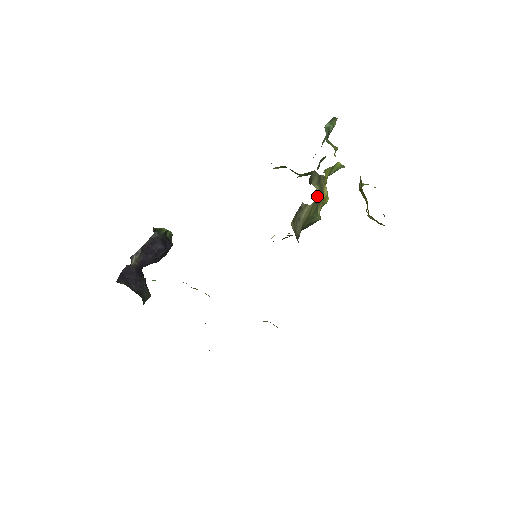
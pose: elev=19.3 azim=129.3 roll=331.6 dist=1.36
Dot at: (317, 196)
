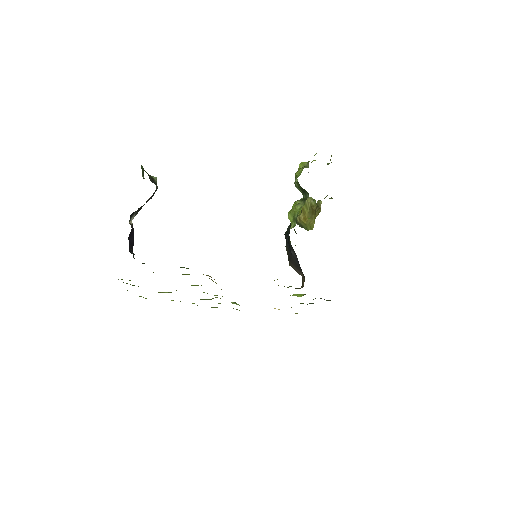
Dot at: occluded
